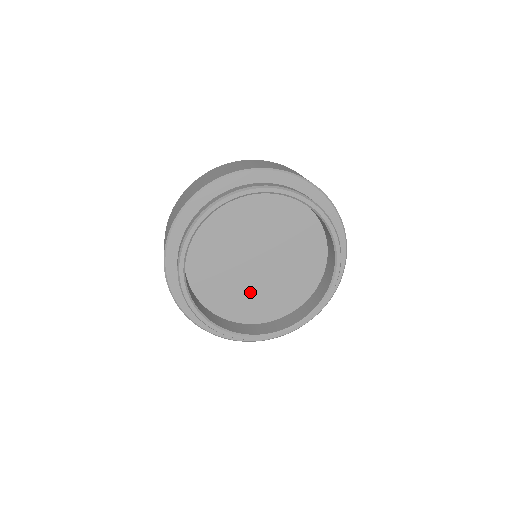
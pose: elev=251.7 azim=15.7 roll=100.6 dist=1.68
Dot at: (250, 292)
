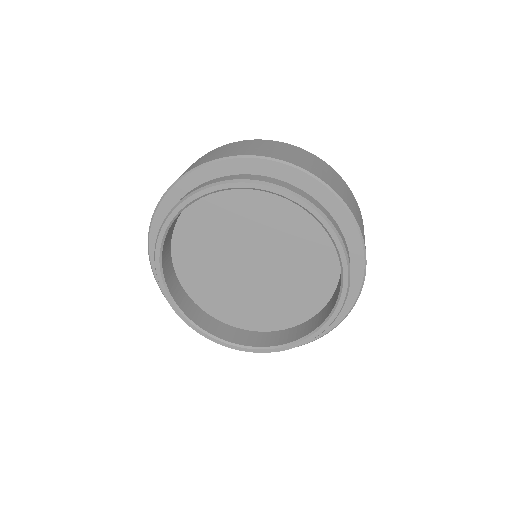
Dot at: (216, 272)
